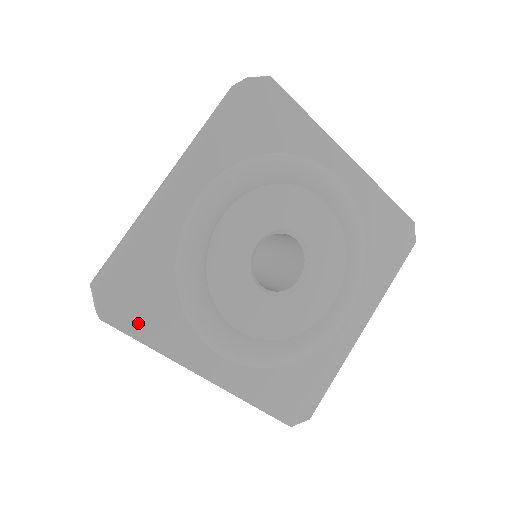
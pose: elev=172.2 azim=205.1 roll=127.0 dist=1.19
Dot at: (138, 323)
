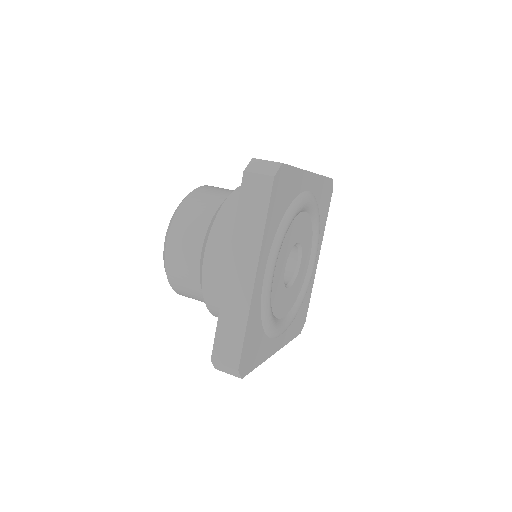
Dot at: (253, 362)
